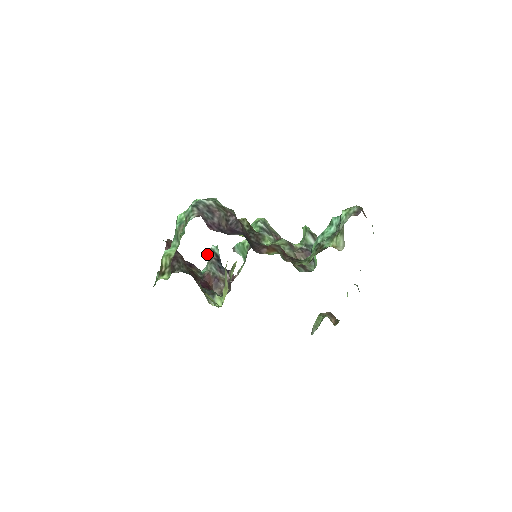
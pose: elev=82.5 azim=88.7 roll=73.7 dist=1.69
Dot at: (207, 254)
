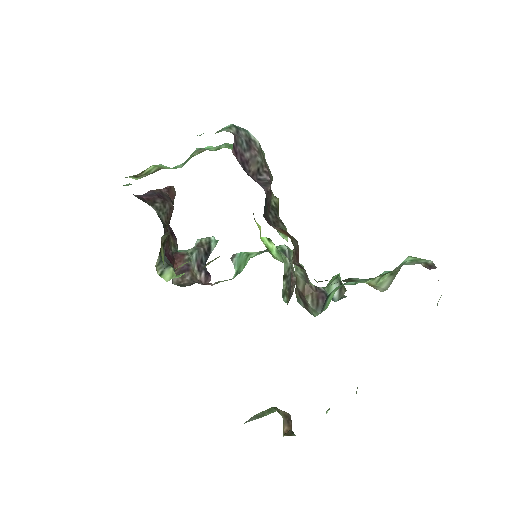
Dot at: (200, 239)
